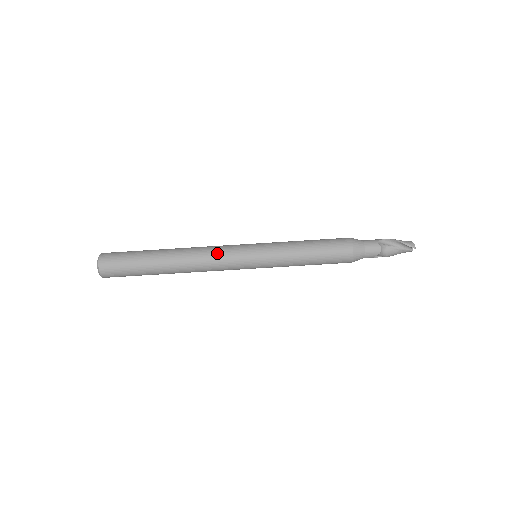
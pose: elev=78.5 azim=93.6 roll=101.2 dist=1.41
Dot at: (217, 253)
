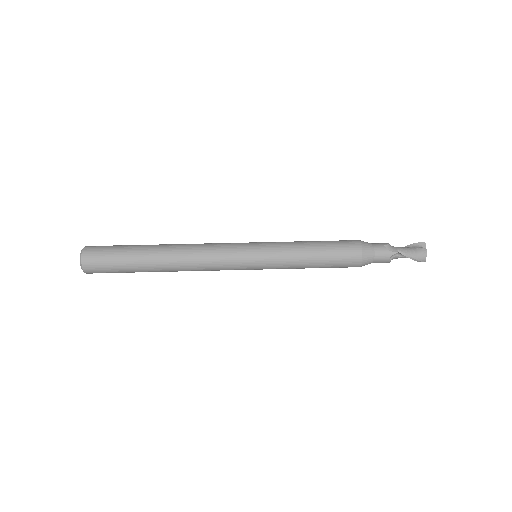
Dot at: occluded
